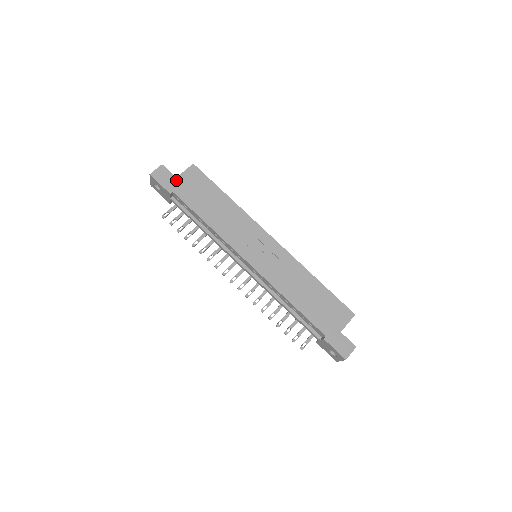
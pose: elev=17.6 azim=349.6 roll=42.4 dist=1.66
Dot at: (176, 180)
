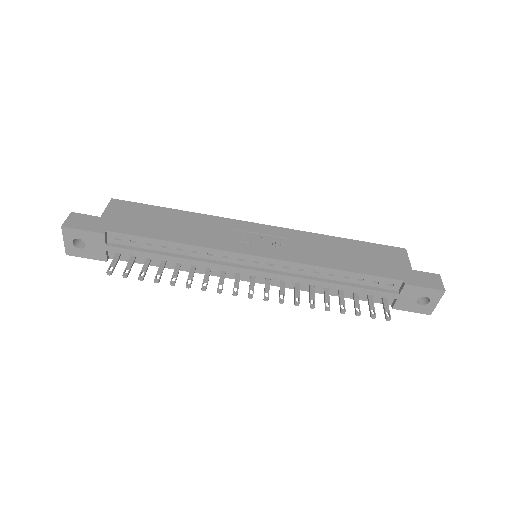
Dot at: (102, 219)
